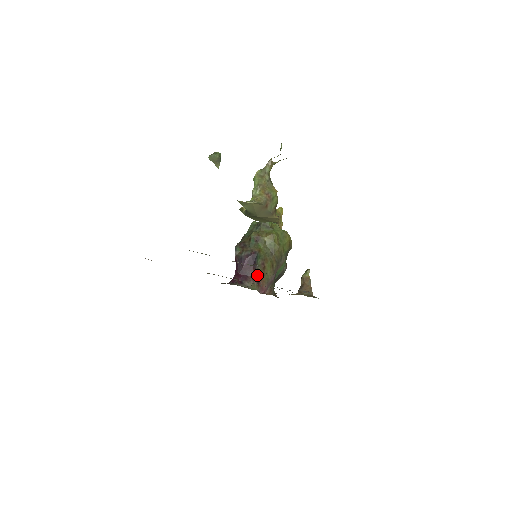
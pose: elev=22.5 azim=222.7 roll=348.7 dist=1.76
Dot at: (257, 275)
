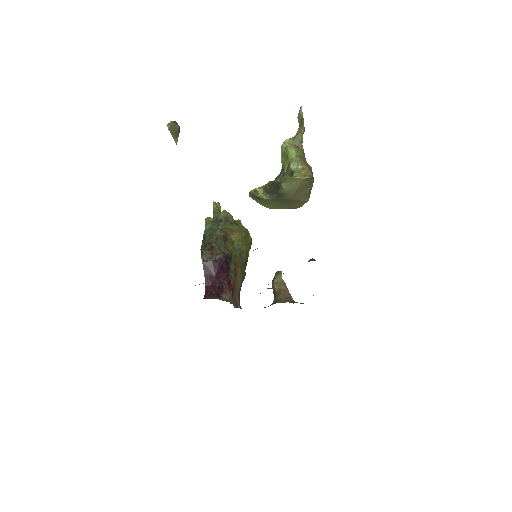
Dot at: (231, 284)
